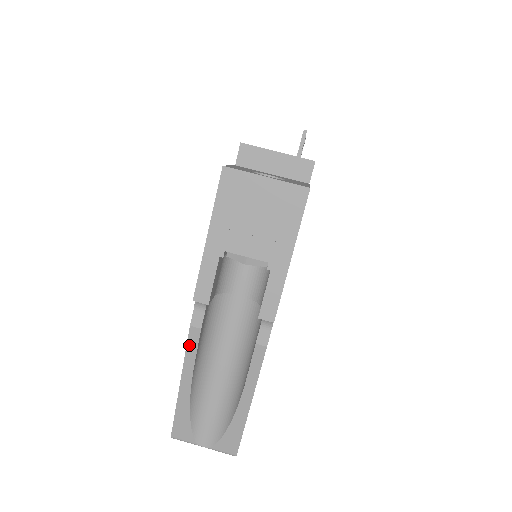
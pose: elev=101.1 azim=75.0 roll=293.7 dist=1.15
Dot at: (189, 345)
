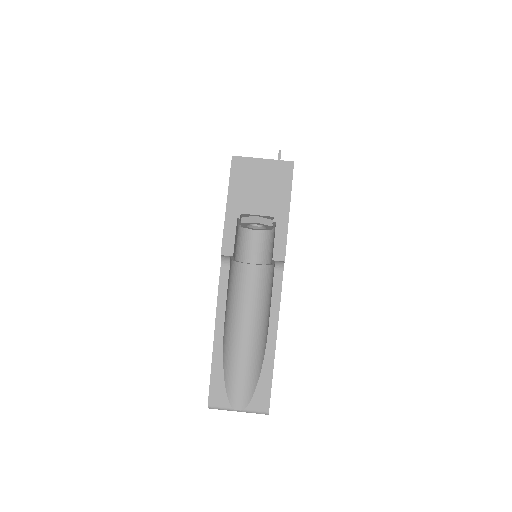
Dot at: (219, 301)
